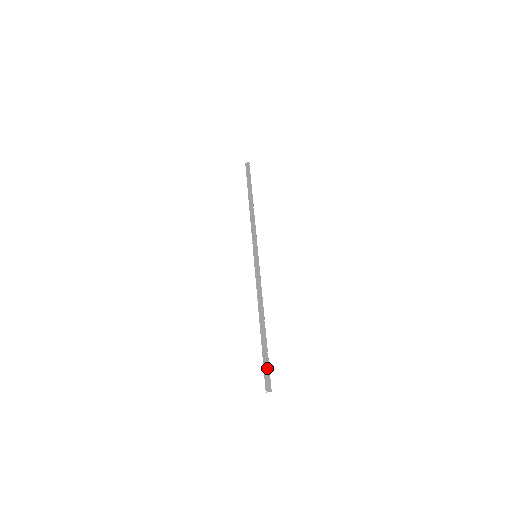
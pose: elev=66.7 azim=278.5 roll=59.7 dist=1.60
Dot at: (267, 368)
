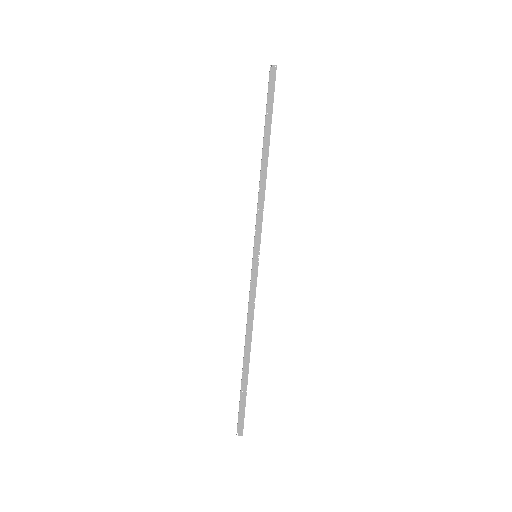
Dot at: (243, 410)
